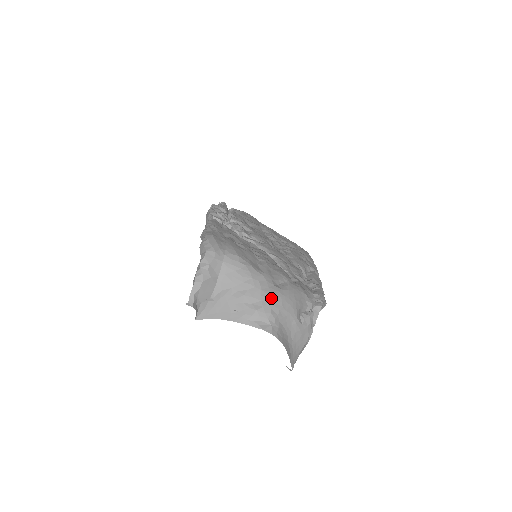
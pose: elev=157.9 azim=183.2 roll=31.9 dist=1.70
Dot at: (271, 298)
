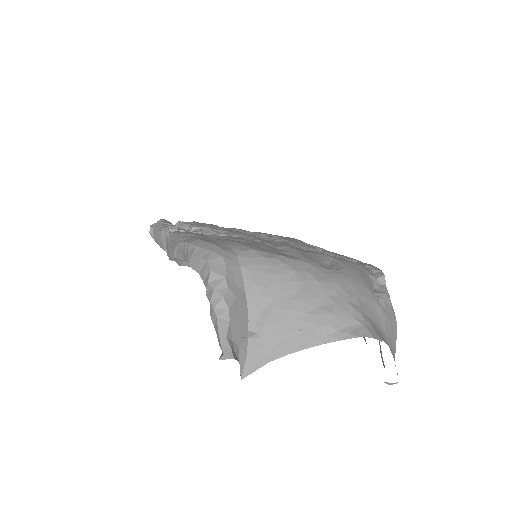
Dot at: (338, 286)
